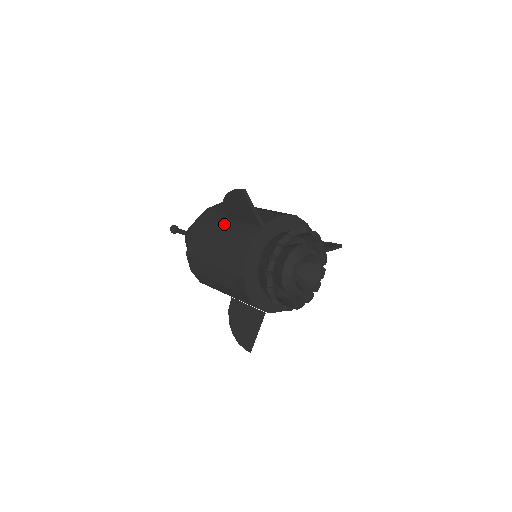
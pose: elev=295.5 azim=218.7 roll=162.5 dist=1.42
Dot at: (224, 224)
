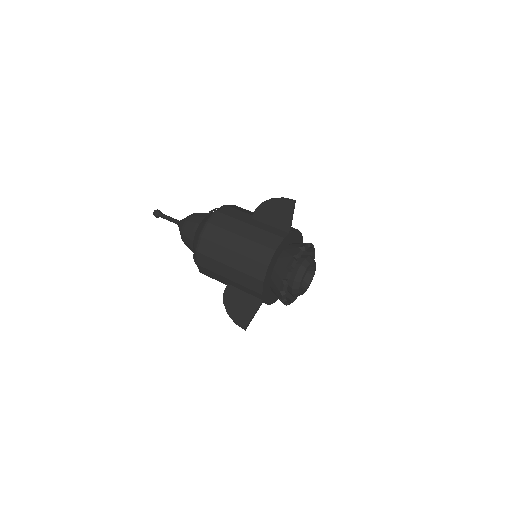
Dot at: (249, 221)
